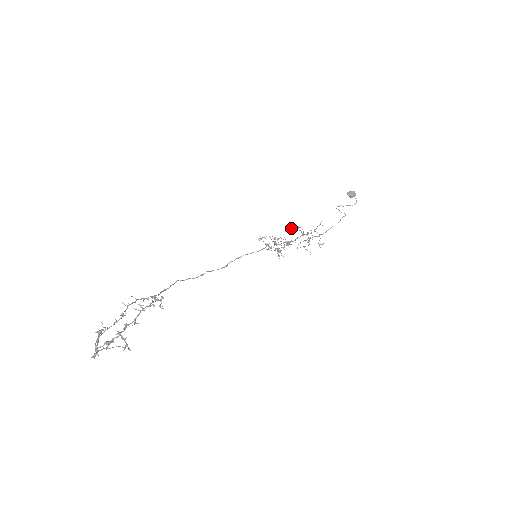
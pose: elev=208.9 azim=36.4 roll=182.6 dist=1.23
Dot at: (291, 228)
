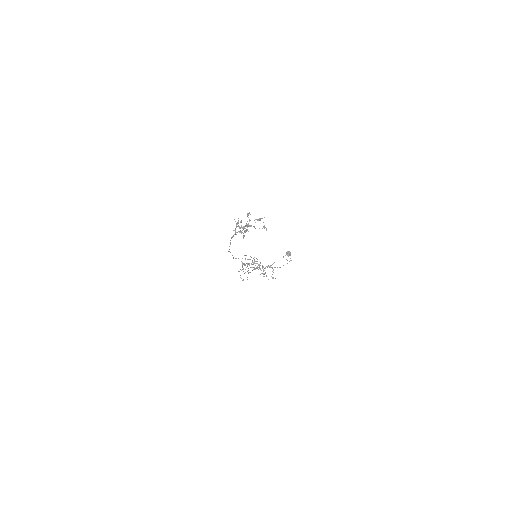
Dot at: occluded
